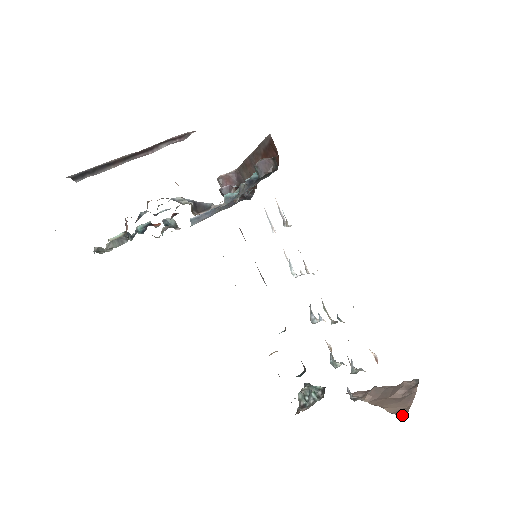
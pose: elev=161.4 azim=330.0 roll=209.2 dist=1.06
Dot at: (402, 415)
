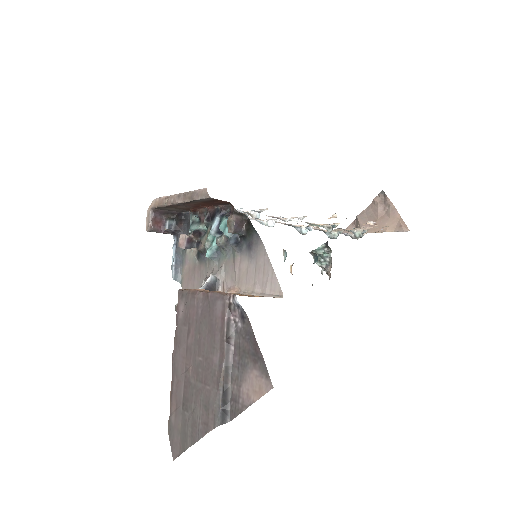
Dot at: (404, 229)
